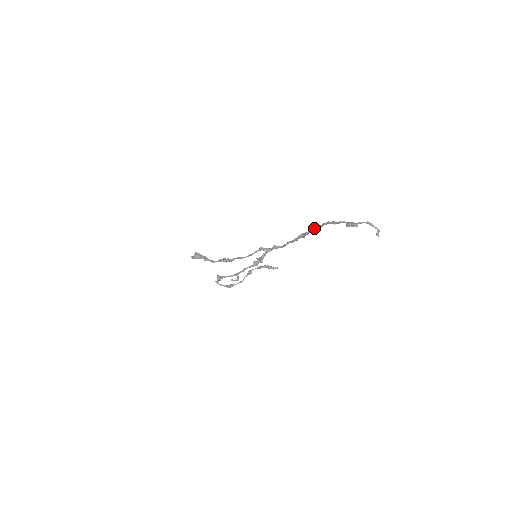
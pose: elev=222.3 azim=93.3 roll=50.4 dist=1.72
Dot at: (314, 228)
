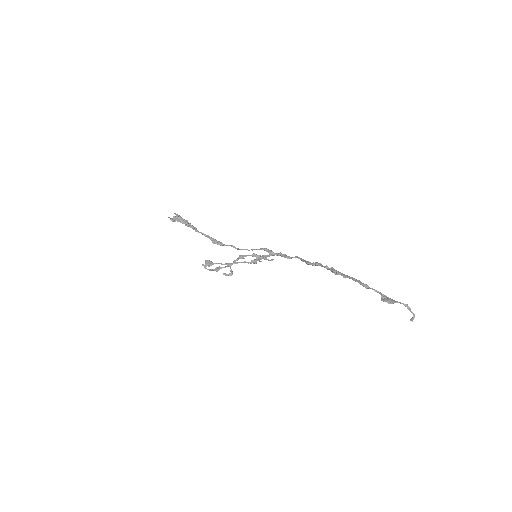
Dot at: (339, 274)
